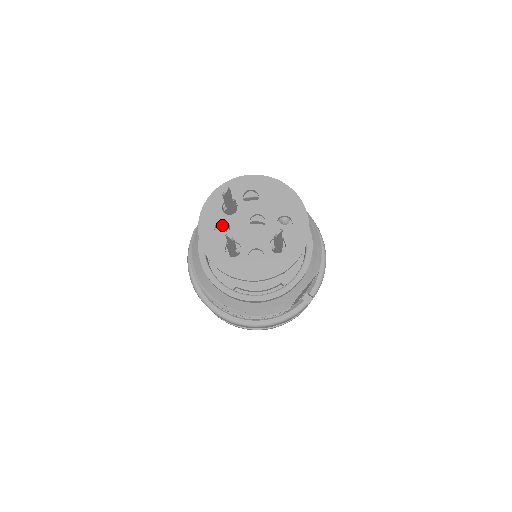
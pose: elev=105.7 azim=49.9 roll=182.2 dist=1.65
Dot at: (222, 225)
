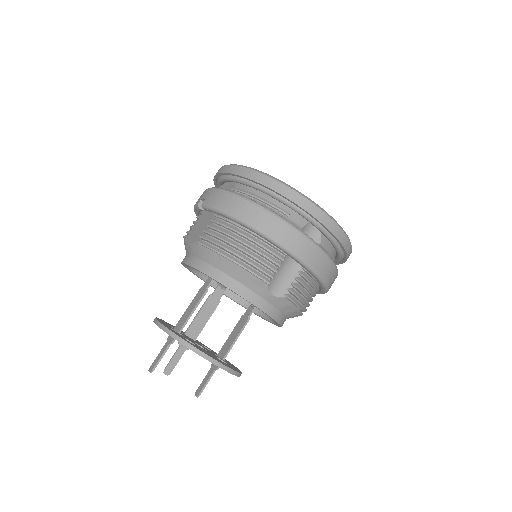
Dot at: occluded
